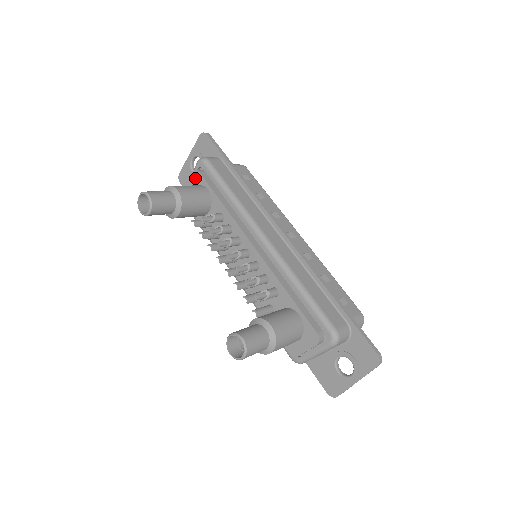
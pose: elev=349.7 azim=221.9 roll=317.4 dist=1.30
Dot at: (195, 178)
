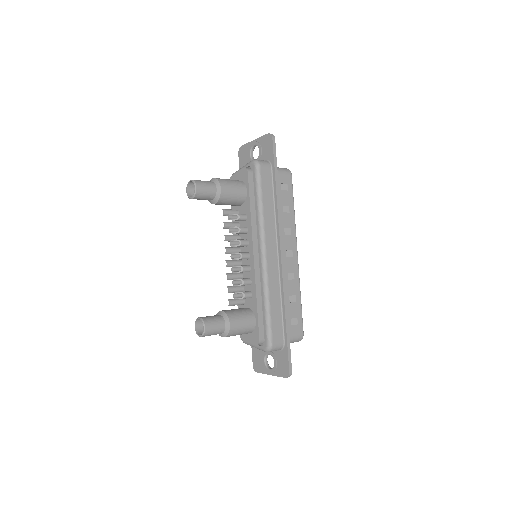
Dot at: (243, 174)
